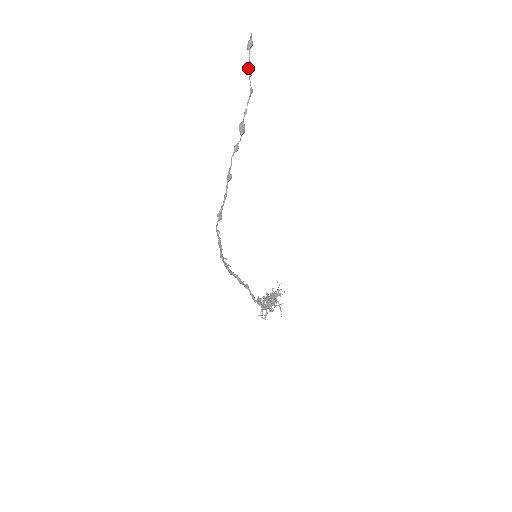
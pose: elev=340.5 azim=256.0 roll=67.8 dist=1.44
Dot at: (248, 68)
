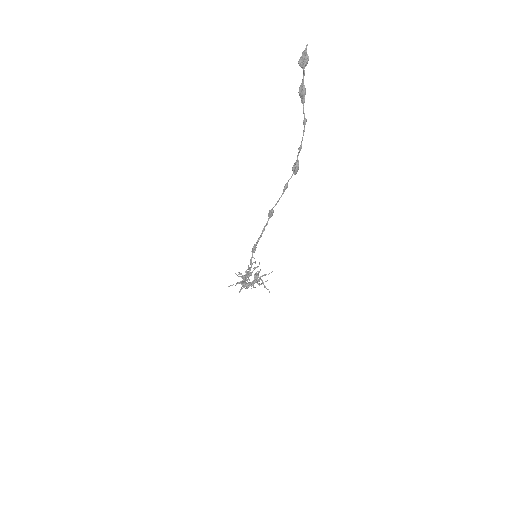
Dot at: (303, 94)
